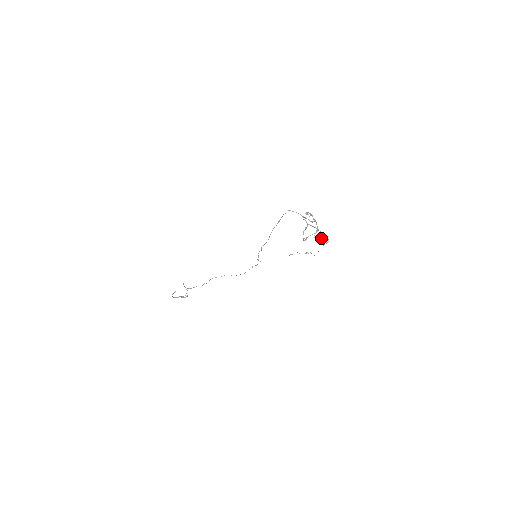
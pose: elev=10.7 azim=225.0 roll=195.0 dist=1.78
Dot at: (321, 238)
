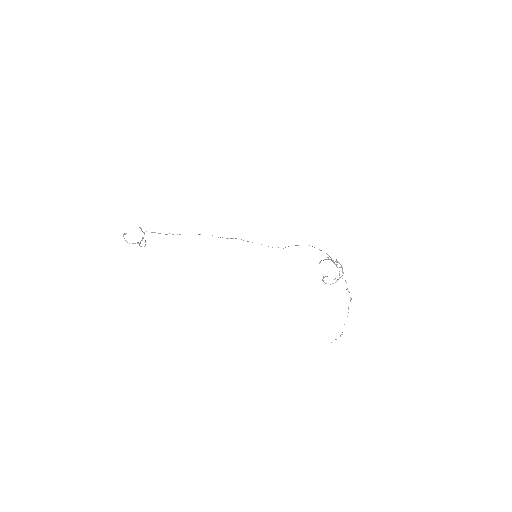
Dot at: occluded
